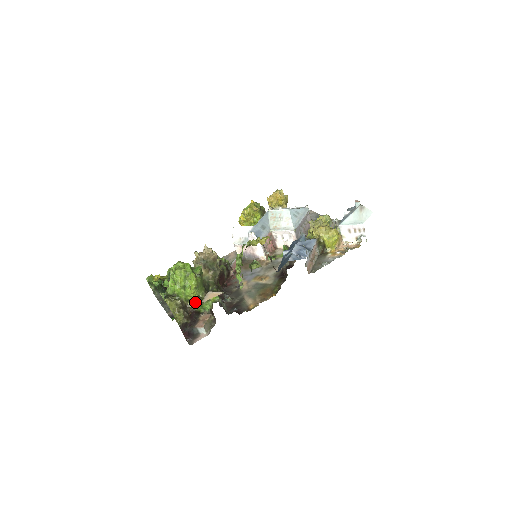
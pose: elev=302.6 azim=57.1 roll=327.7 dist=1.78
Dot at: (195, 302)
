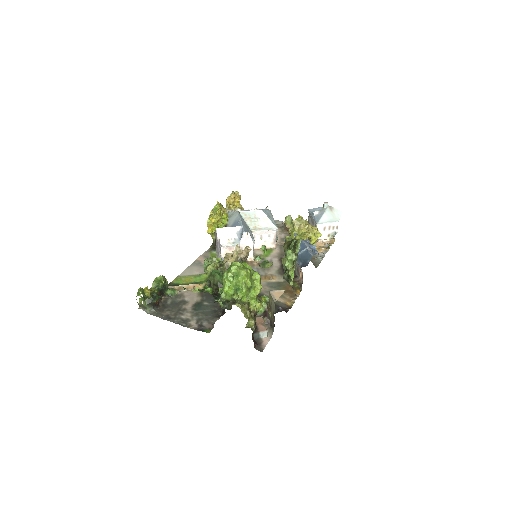
Dot at: (257, 304)
